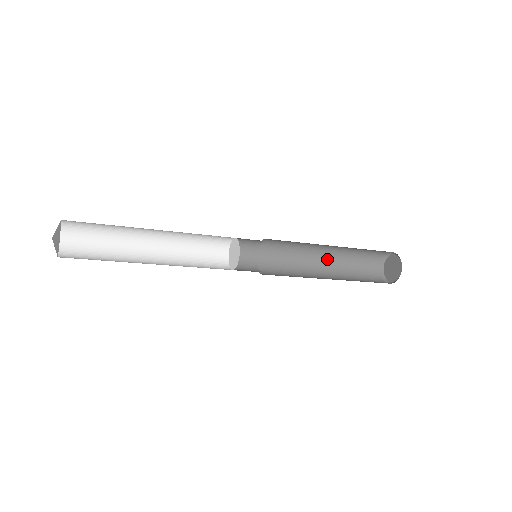
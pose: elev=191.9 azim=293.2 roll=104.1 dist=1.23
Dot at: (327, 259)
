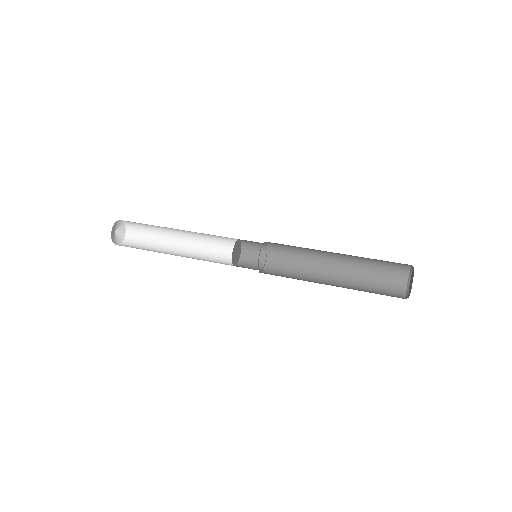
Dot at: (339, 270)
